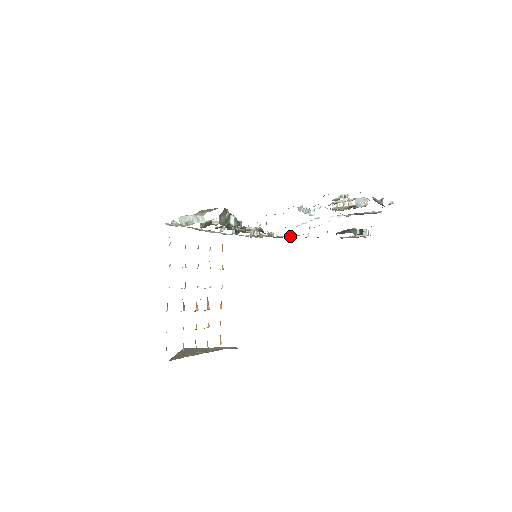
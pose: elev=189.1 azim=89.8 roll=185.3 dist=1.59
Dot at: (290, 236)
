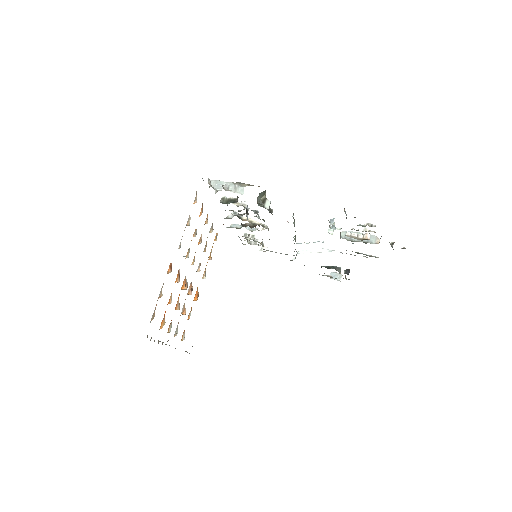
Dot at: (280, 253)
